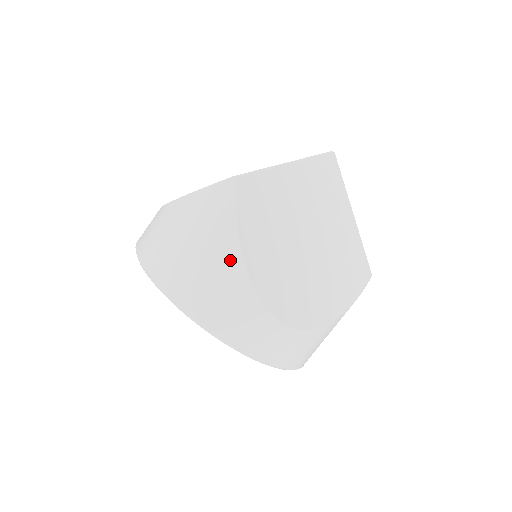
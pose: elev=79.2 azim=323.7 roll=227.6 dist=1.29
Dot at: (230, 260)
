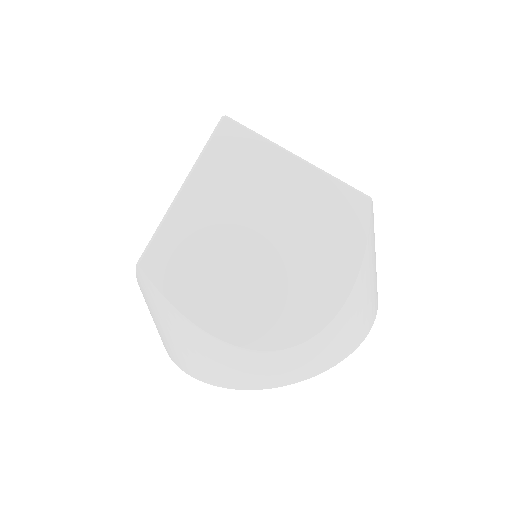
Dot at: (195, 334)
